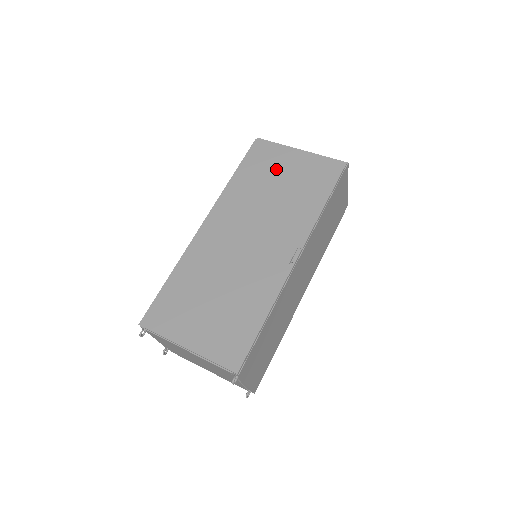
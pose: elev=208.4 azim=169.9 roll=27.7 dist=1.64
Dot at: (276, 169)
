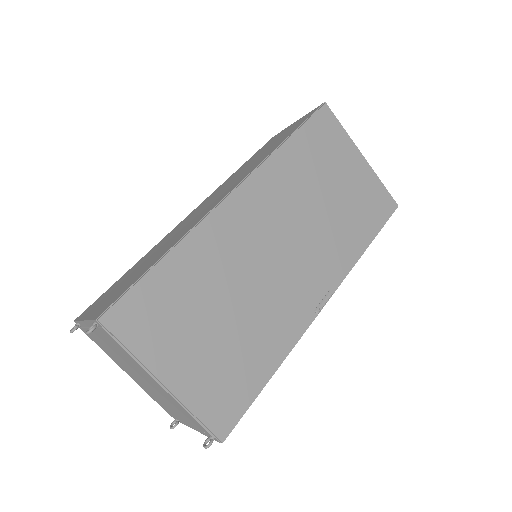
Dot at: (335, 166)
